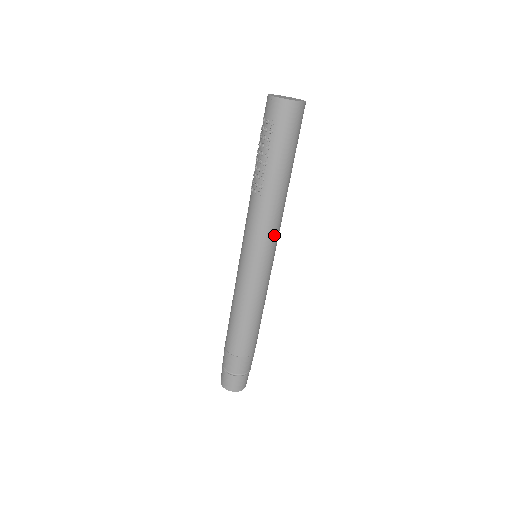
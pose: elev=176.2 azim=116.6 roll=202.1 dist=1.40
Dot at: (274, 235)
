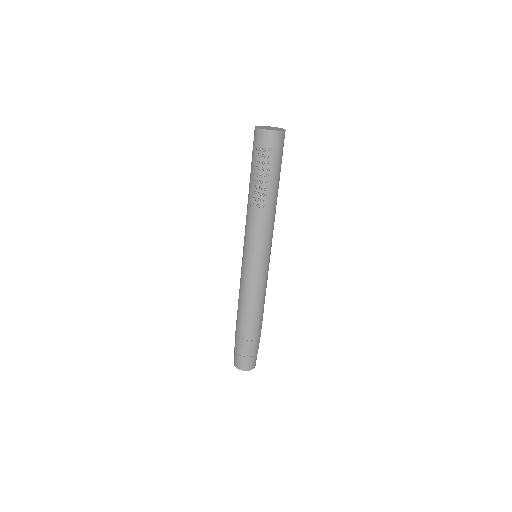
Dot at: (272, 235)
